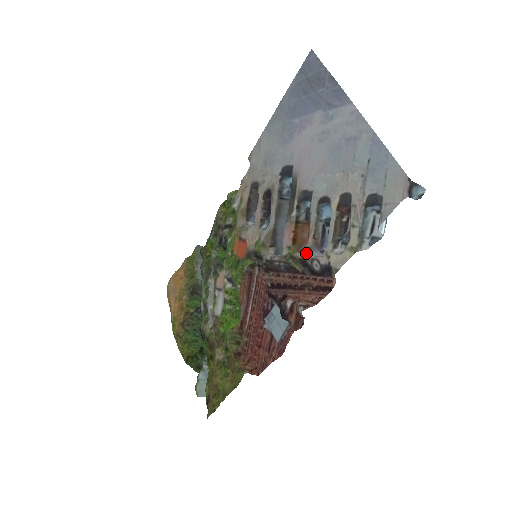
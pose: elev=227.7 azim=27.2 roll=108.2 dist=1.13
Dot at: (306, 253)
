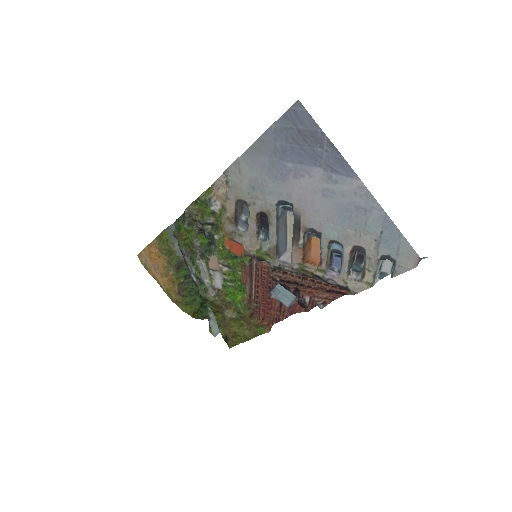
Dot at: (321, 274)
